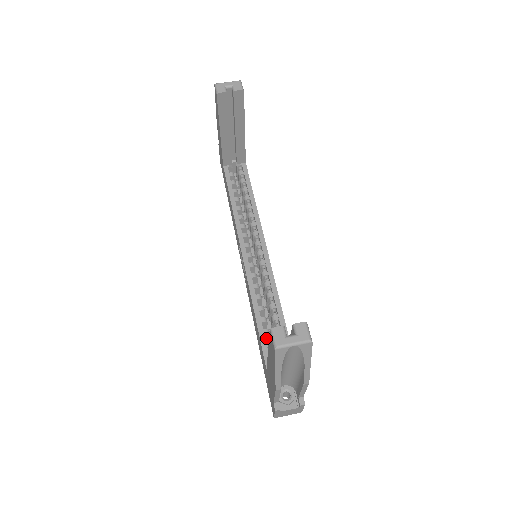
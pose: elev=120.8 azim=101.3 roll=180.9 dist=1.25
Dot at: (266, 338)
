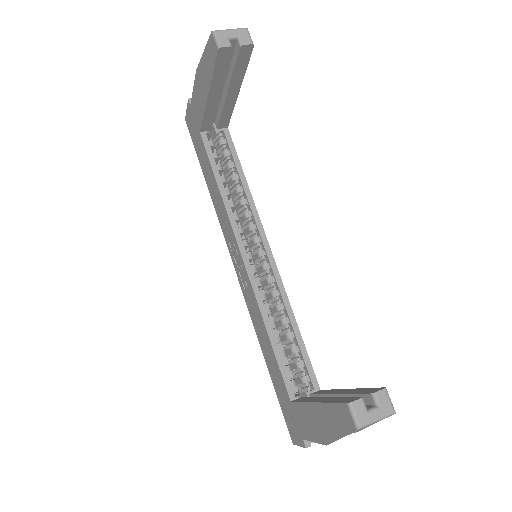
Dot at: occluded
